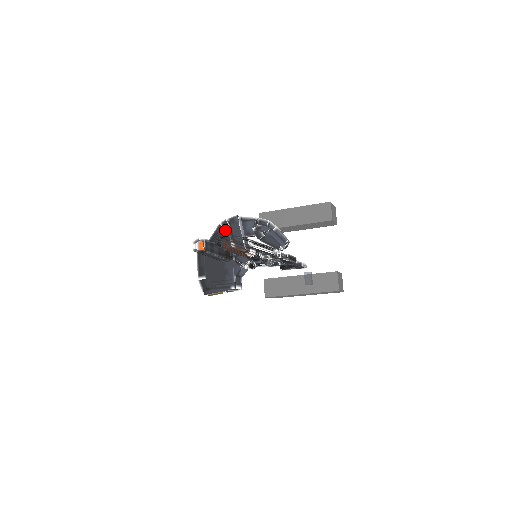
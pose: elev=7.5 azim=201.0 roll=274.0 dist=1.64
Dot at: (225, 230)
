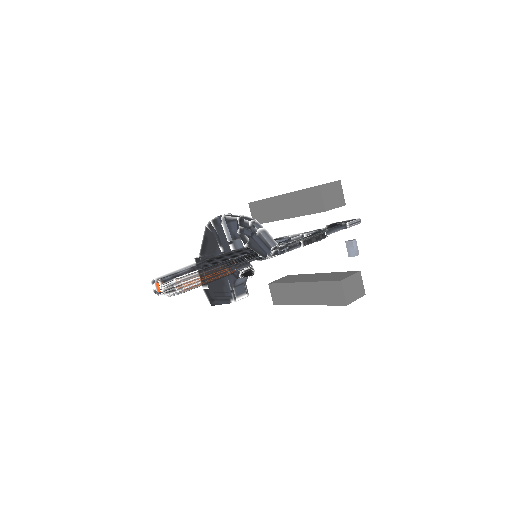
Dot at: (212, 234)
